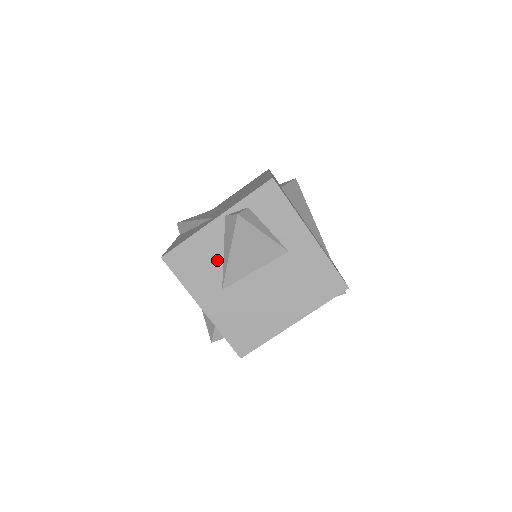
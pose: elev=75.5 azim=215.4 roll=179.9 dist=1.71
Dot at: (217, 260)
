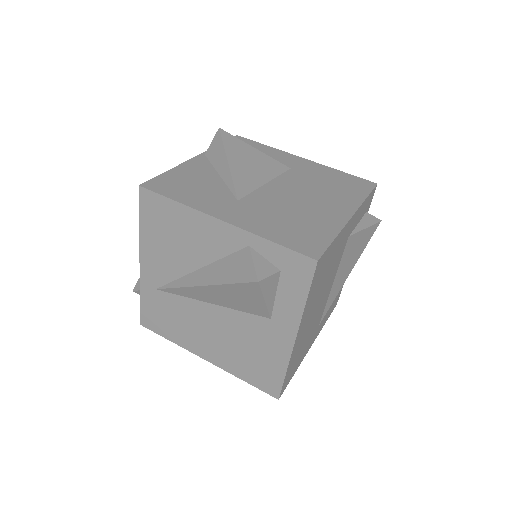
Dot at: (215, 181)
